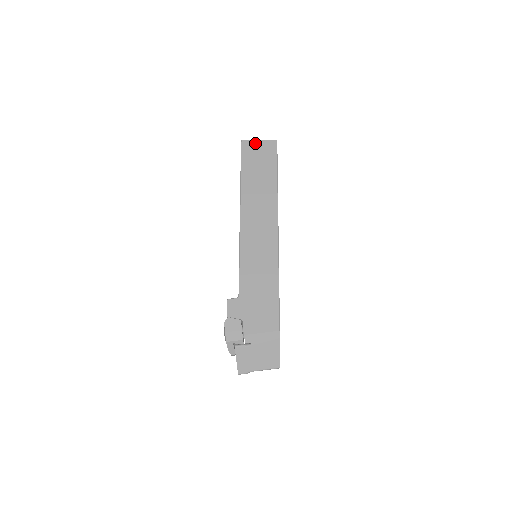
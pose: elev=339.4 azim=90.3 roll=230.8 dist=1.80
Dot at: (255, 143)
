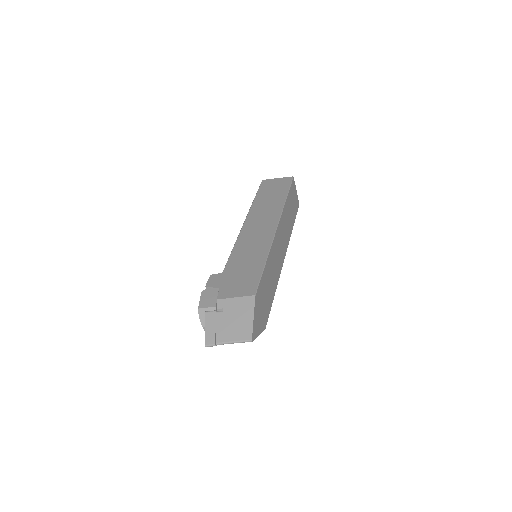
Dot at: (273, 180)
